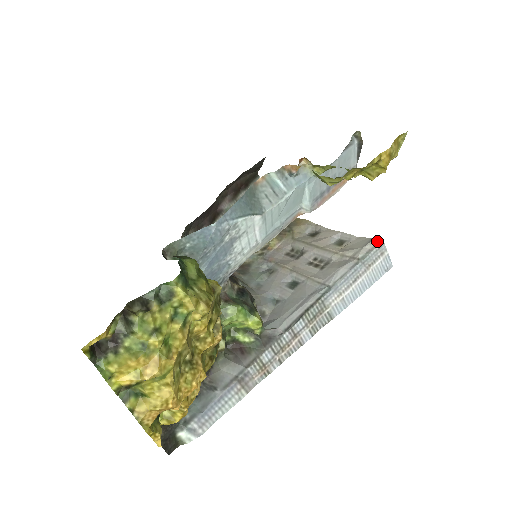
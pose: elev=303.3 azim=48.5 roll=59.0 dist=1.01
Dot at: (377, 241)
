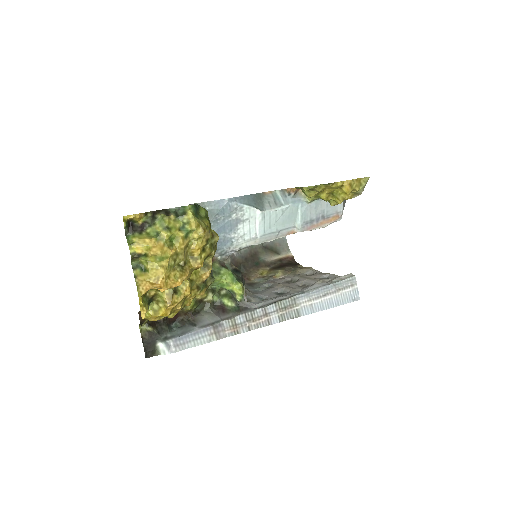
Dot at: (350, 275)
